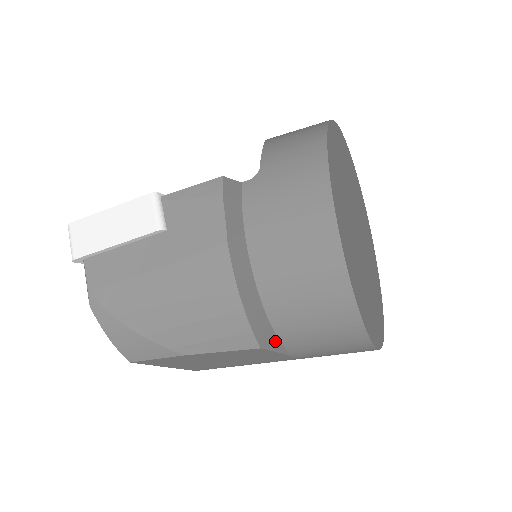
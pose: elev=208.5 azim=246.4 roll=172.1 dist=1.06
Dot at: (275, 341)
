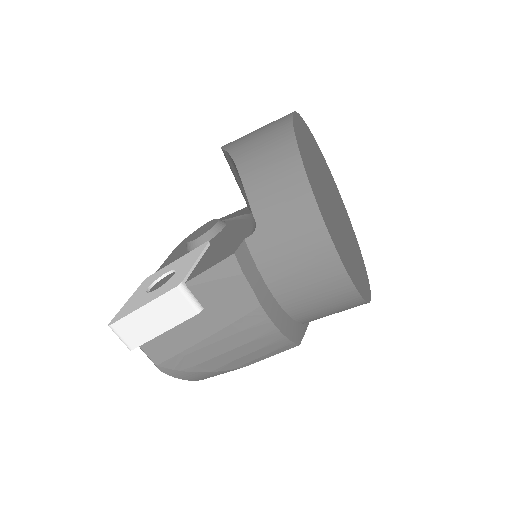
Dot at: (303, 328)
